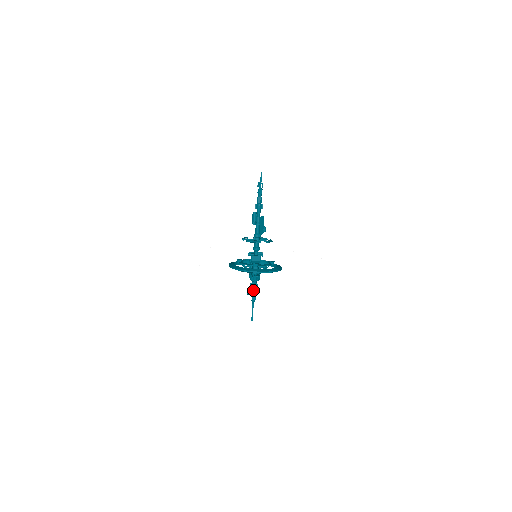
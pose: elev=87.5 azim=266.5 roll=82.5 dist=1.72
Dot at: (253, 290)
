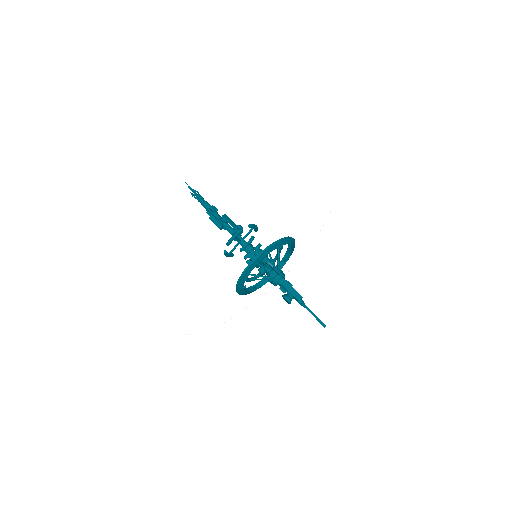
Dot at: (288, 289)
